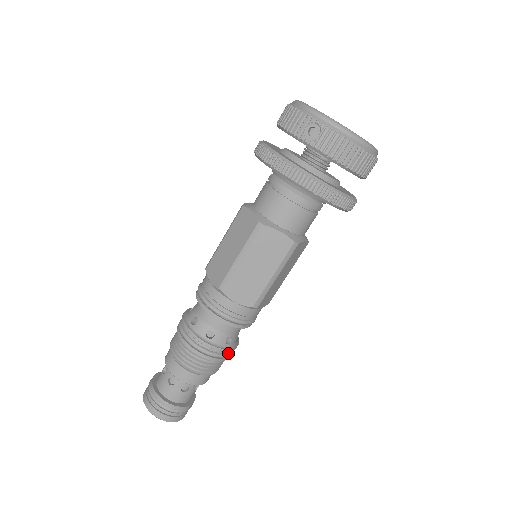
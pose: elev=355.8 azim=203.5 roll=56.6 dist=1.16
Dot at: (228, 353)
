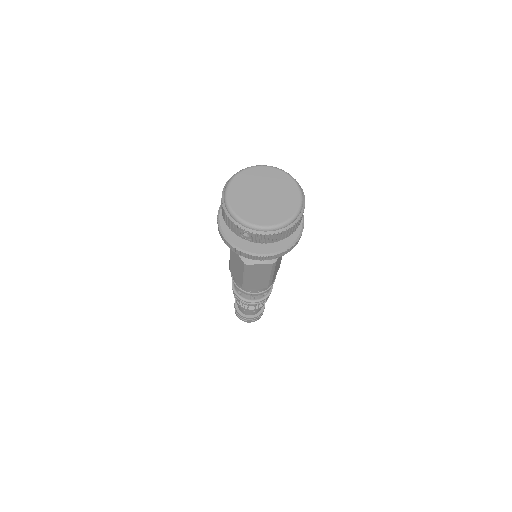
Dot at: (269, 295)
